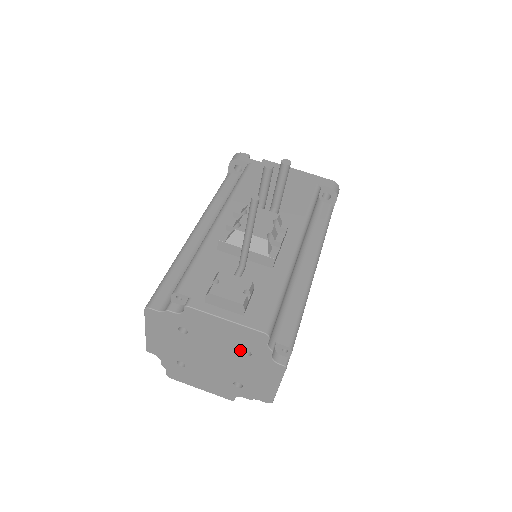
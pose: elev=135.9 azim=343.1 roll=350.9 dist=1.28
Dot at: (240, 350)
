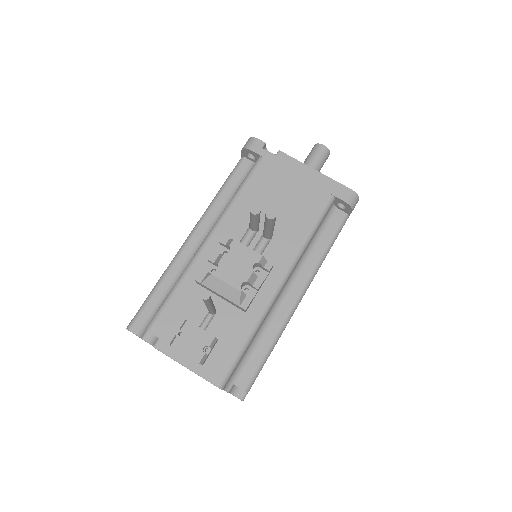
Dot at: occluded
